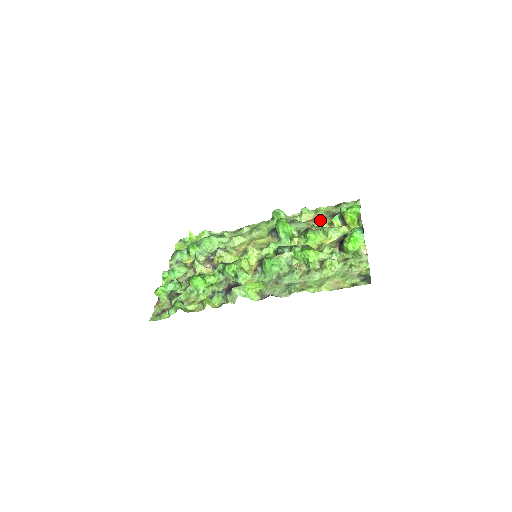
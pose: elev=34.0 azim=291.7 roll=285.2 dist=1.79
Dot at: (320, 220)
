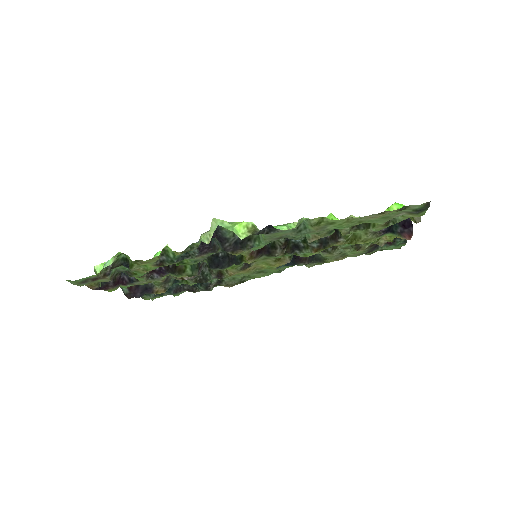
Dot at: (351, 251)
